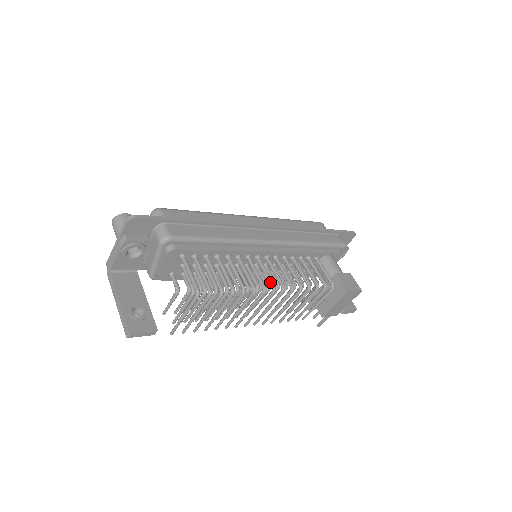
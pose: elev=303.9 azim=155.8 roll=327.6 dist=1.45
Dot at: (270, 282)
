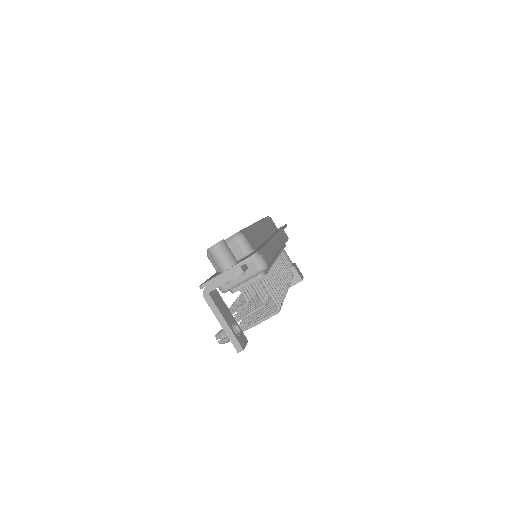
Dot at: (285, 285)
